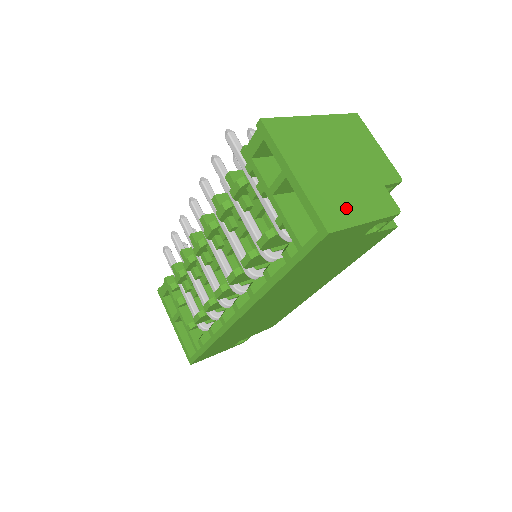
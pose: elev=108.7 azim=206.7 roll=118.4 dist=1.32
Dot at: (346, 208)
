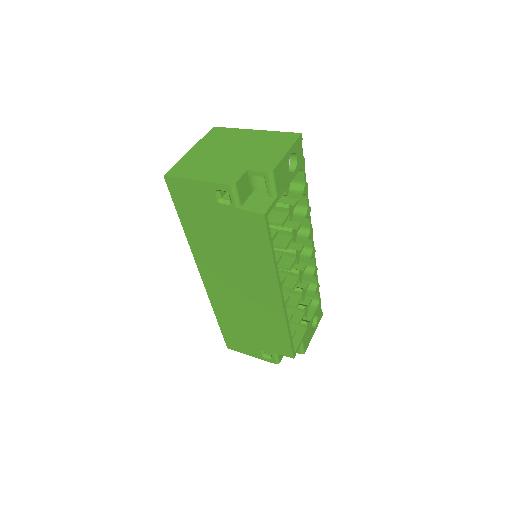
Dot at: (195, 170)
